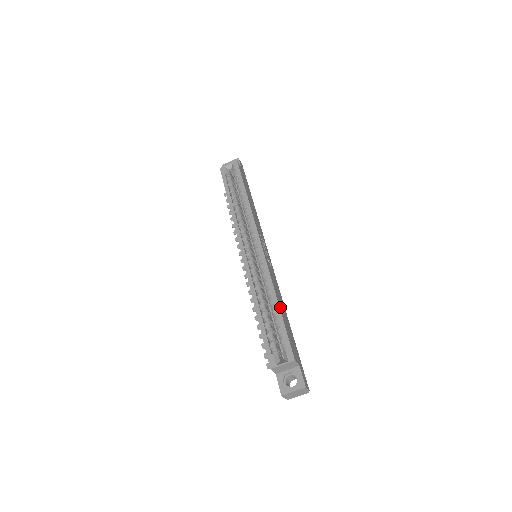
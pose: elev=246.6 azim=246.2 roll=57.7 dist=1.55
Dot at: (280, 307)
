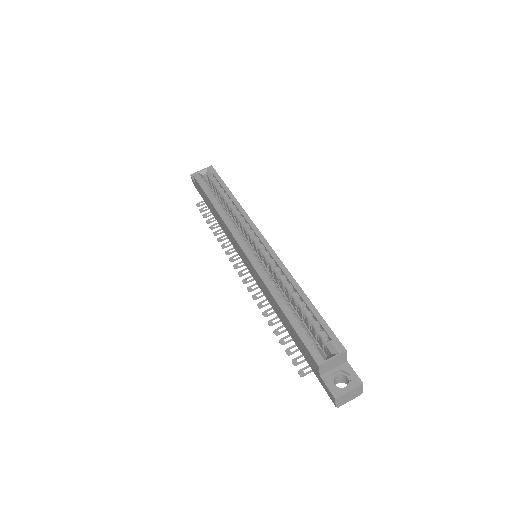
Dot at: (307, 299)
